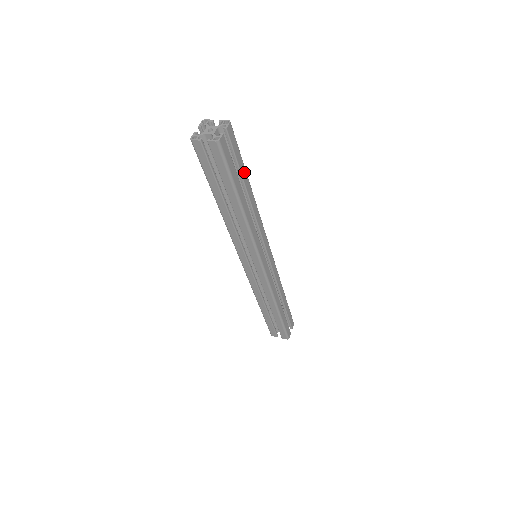
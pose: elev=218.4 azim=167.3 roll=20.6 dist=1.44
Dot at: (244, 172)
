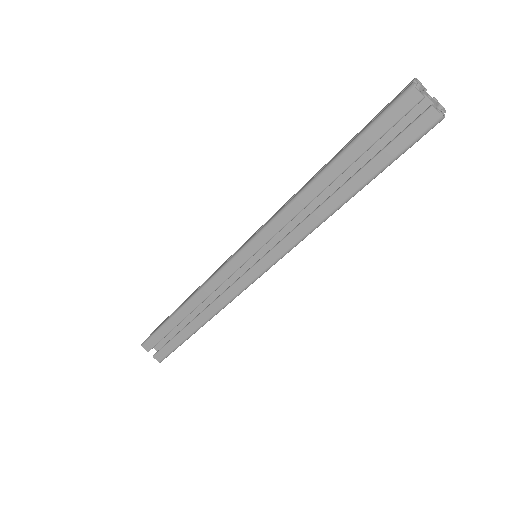
Dot at: occluded
